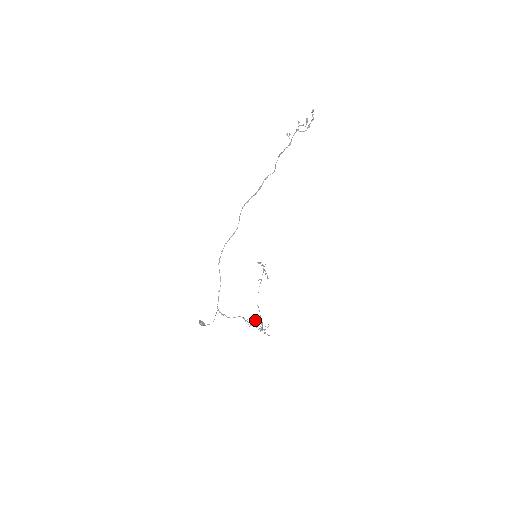
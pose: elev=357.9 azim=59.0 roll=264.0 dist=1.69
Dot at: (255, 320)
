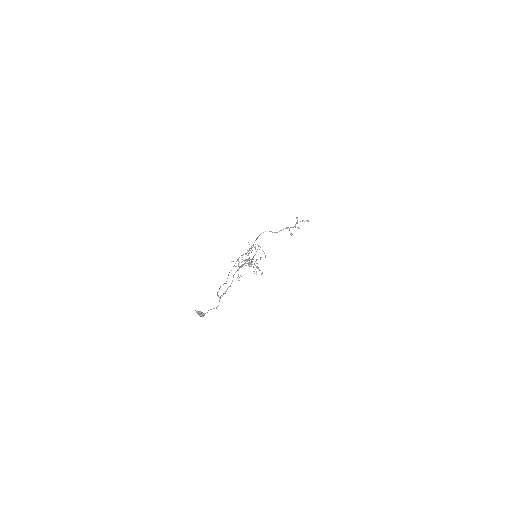
Dot at: occluded
